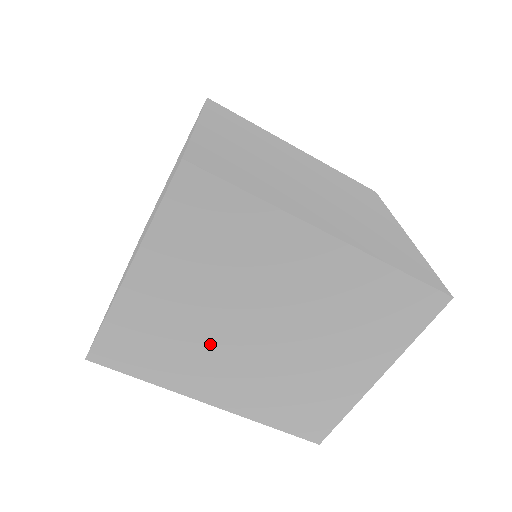
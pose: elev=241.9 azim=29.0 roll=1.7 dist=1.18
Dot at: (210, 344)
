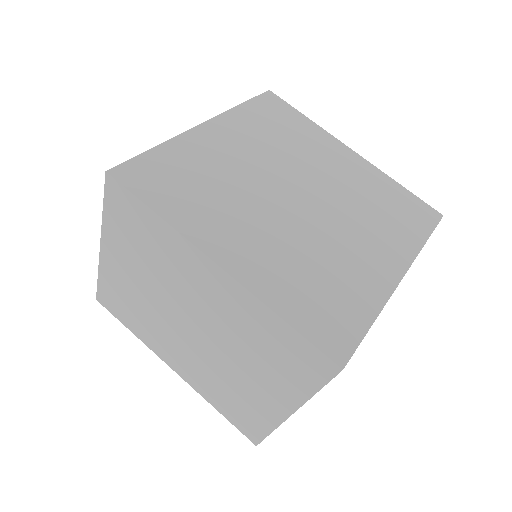
Dot at: (160, 322)
